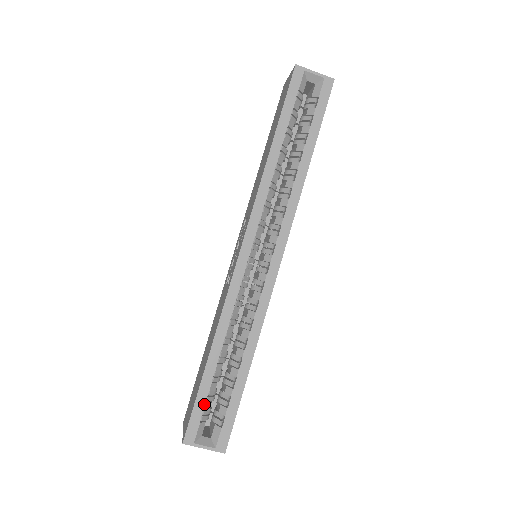
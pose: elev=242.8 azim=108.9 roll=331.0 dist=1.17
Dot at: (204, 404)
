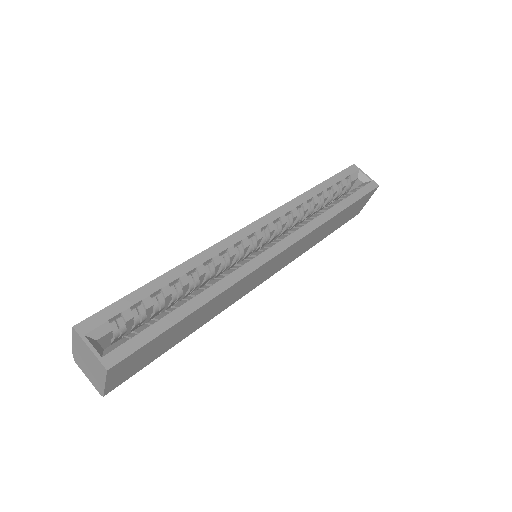
Dot at: (127, 307)
